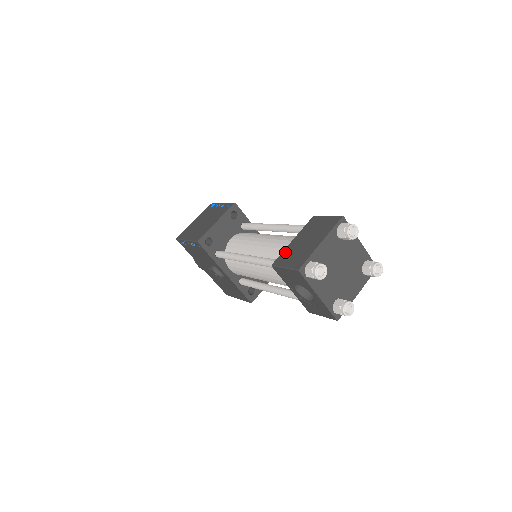
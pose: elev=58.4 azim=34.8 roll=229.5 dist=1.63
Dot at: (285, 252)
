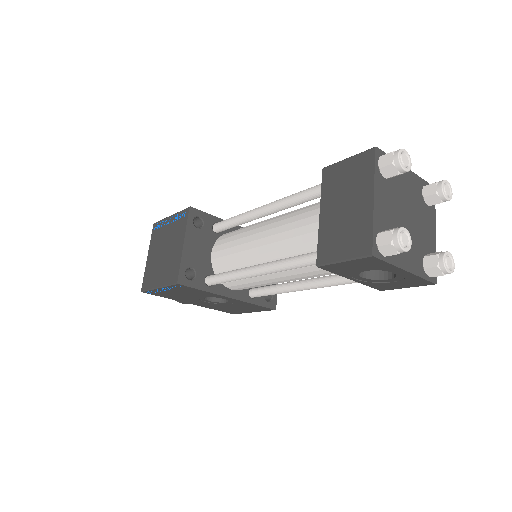
Dot at: (323, 238)
